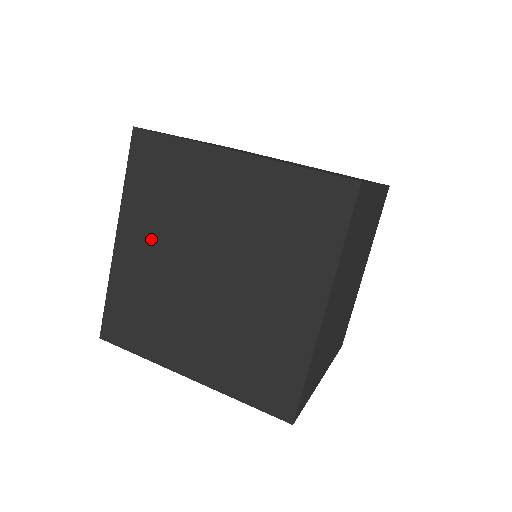
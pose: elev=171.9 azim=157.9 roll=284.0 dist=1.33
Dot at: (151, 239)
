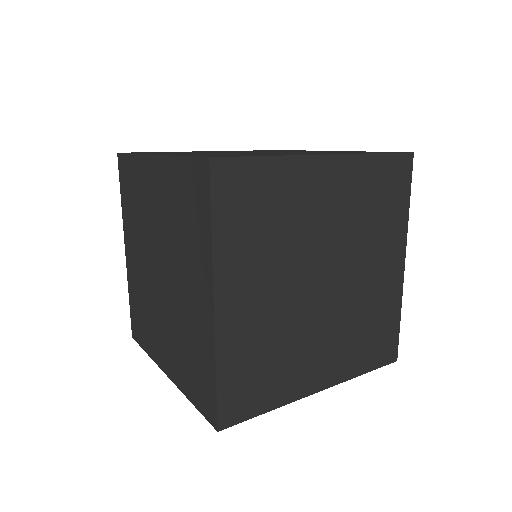
Dot at: (136, 247)
